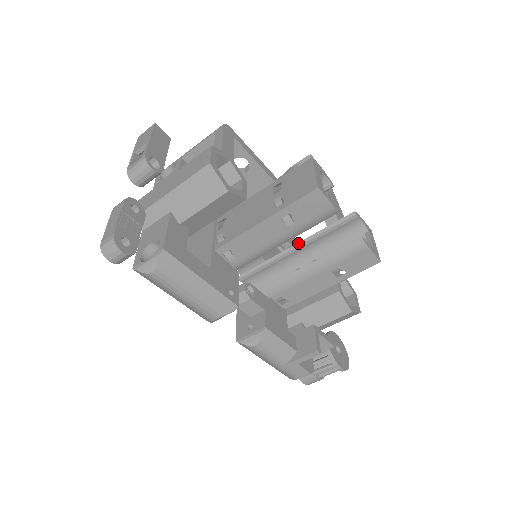
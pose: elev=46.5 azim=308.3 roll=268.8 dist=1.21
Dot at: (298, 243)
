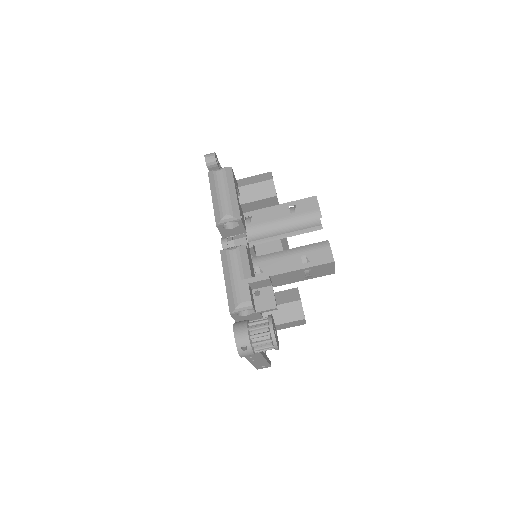
Dot at: occluded
